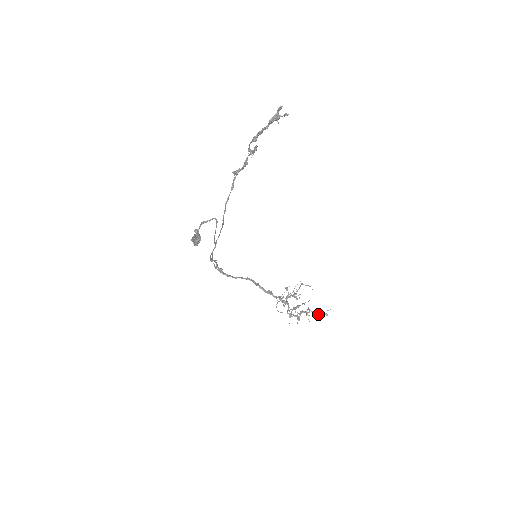
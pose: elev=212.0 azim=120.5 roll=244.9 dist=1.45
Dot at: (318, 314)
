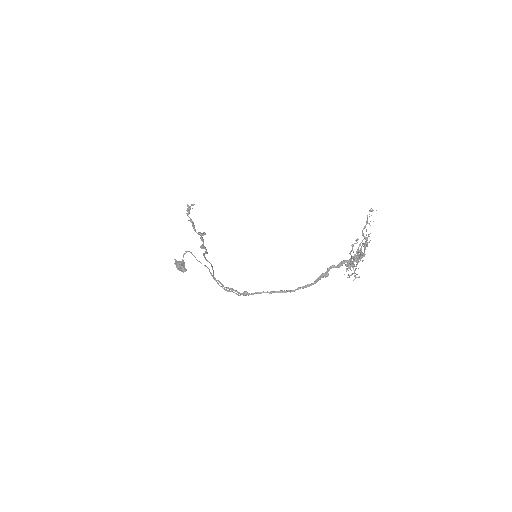
Dot at: (367, 220)
